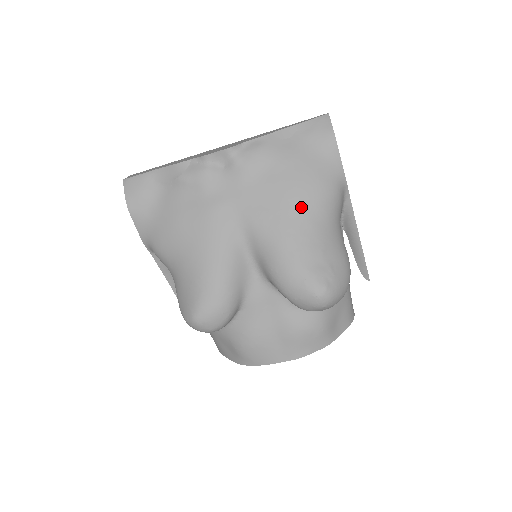
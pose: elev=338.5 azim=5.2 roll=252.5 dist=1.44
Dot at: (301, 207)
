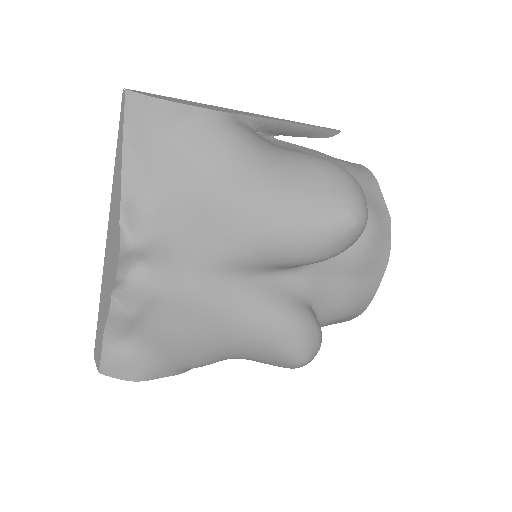
Dot at: (240, 194)
